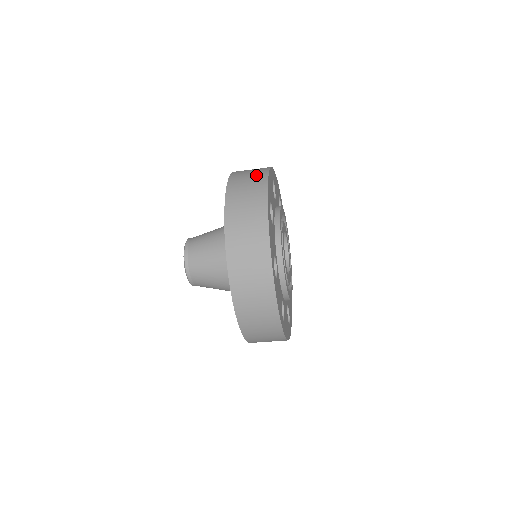
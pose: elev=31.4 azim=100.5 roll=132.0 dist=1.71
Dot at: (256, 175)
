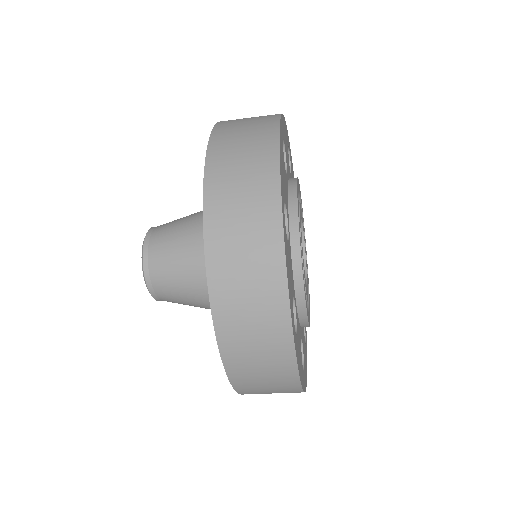
Dot at: (256, 149)
